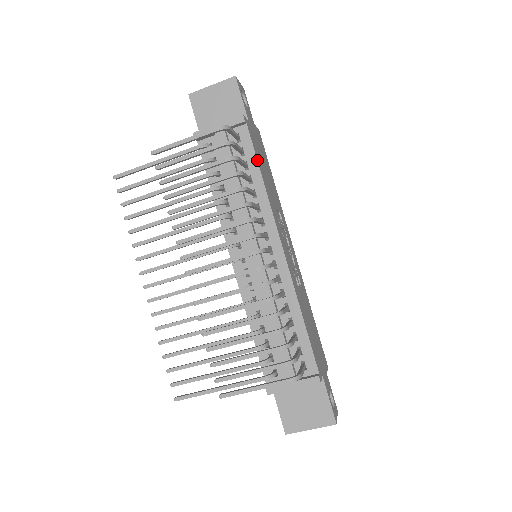
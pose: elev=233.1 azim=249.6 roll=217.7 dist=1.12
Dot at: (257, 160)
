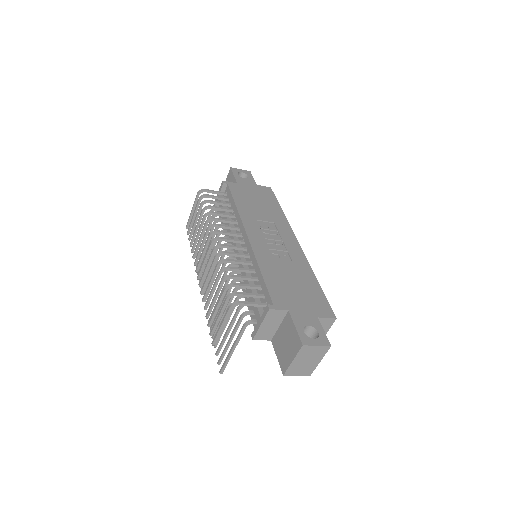
Dot at: (233, 198)
